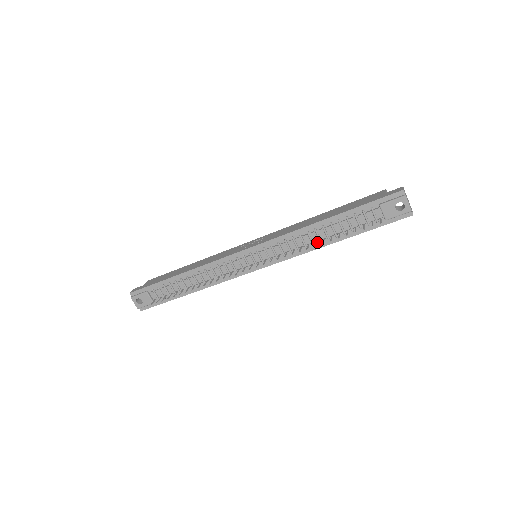
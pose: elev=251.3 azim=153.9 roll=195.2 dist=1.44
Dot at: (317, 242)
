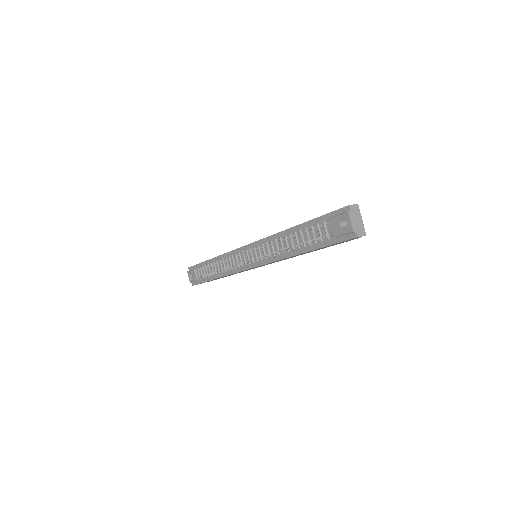
Dot at: (287, 250)
